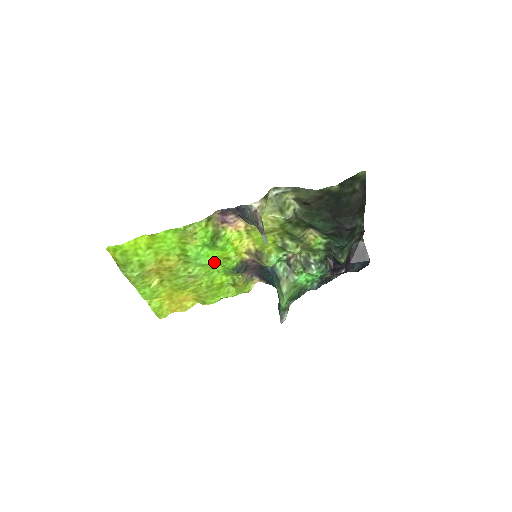
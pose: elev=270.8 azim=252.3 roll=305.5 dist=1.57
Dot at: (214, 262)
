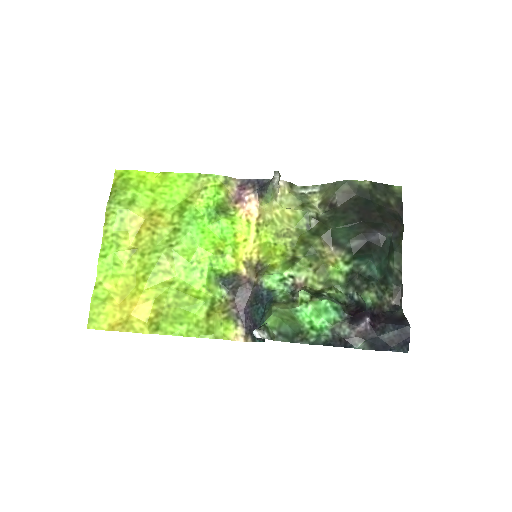
Dot at: (205, 247)
